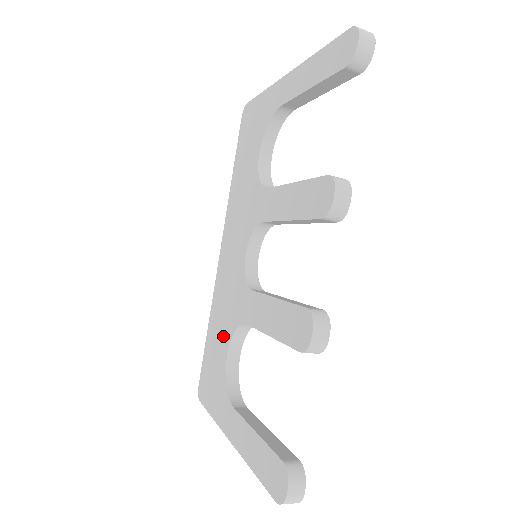
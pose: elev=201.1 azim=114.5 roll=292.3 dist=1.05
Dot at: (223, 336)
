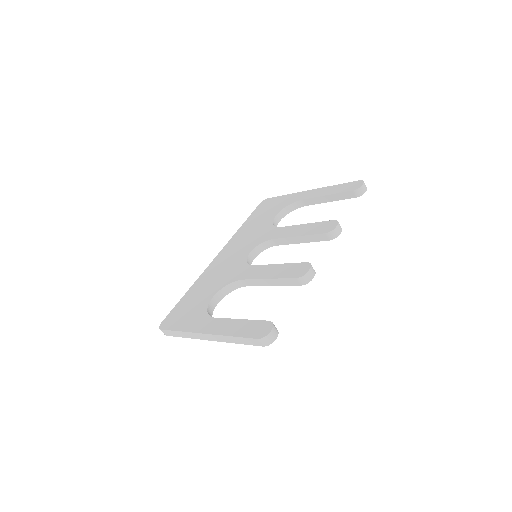
Dot at: (210, 290)
